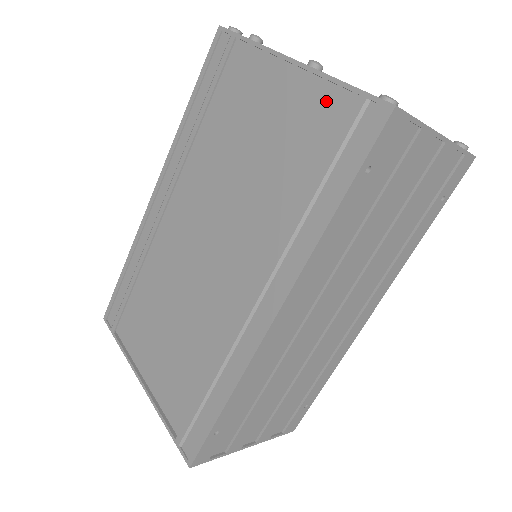
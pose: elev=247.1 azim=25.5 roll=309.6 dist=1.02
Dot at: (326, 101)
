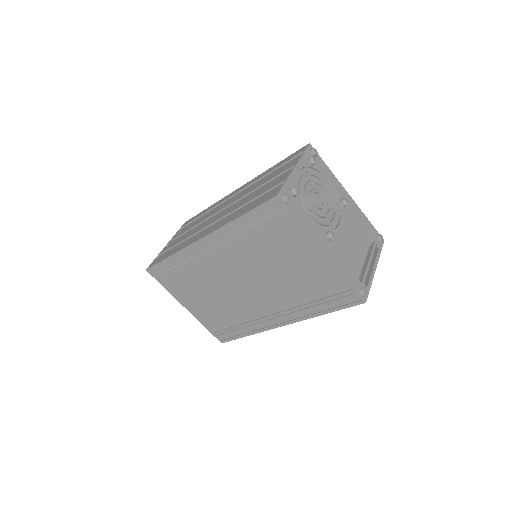
Dot at: (336, 278)
